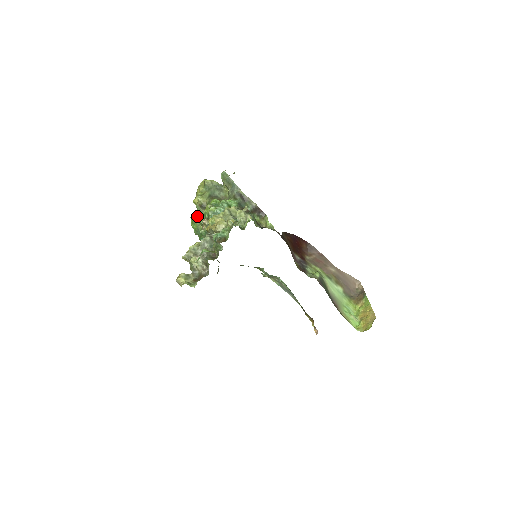
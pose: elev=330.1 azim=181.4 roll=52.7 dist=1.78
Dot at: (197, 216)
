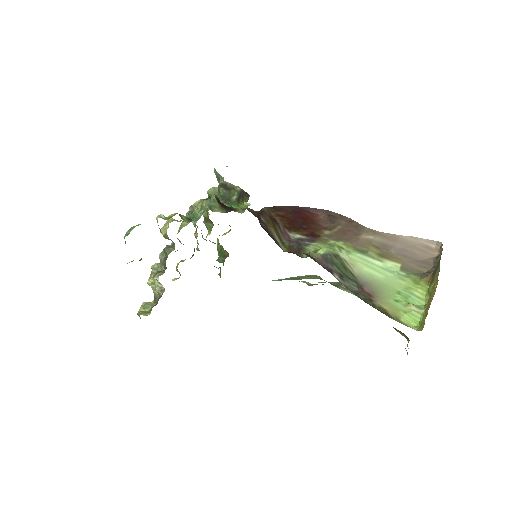
Dot at: occluded
